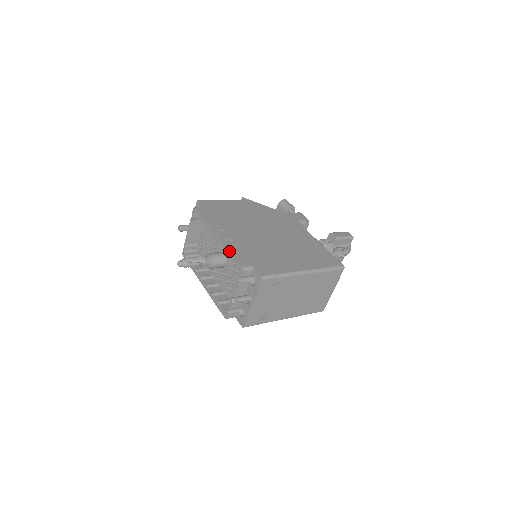
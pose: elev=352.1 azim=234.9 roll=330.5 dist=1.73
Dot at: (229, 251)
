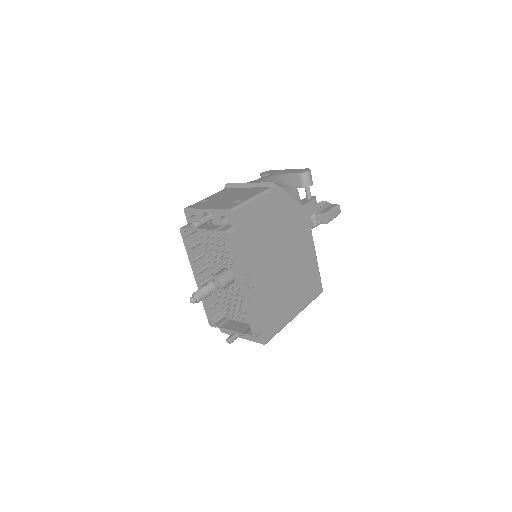
Dot at: (249, 314)
